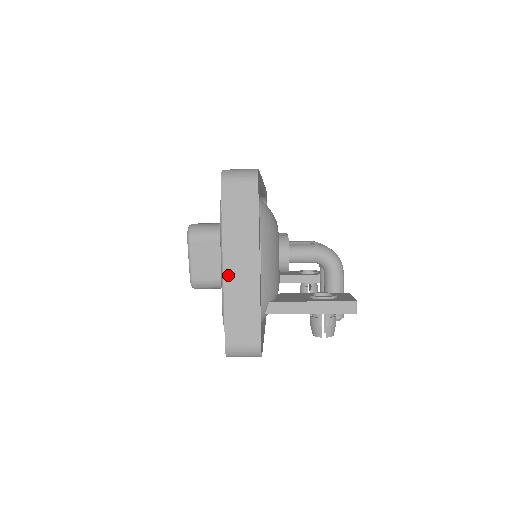
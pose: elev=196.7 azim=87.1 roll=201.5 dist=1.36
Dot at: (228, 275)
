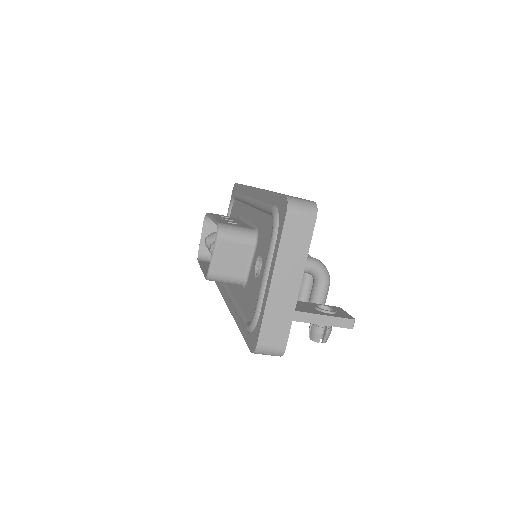
Dot at: (274, 288)
